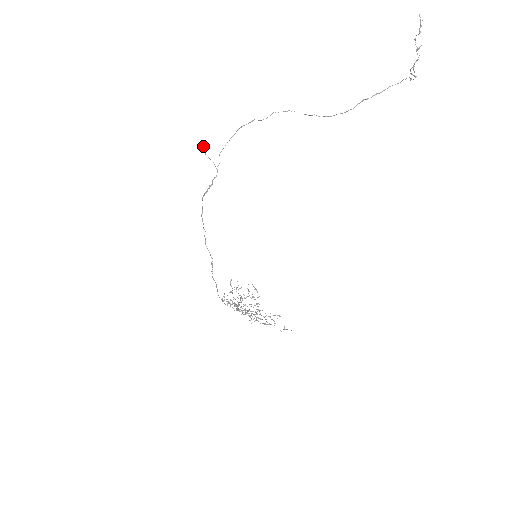
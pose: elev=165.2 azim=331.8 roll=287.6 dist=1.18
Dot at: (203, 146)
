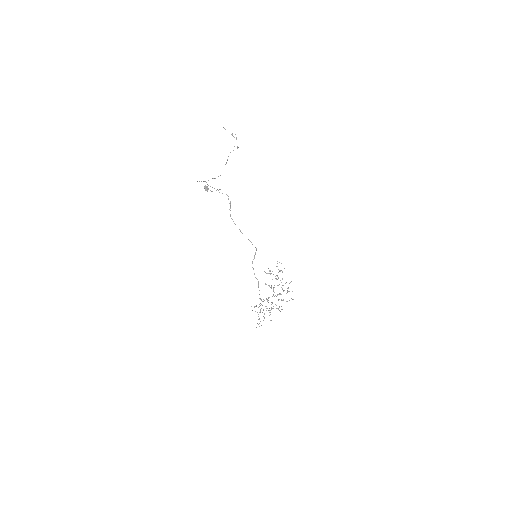
Dot at: occluded
